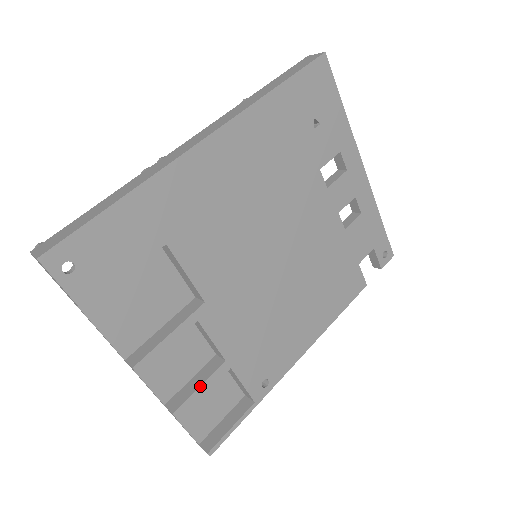
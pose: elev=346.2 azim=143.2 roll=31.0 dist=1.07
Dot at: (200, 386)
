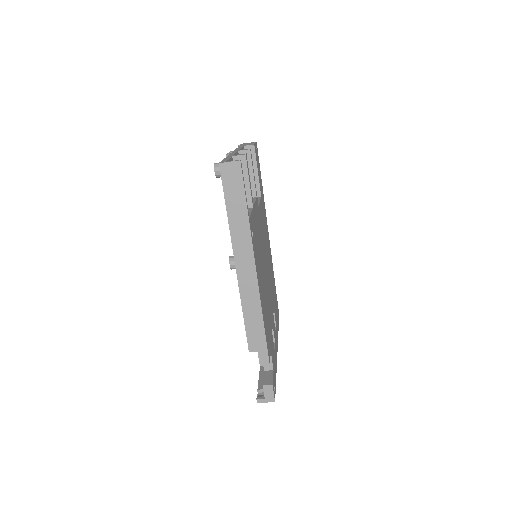
Dot at: occluded
